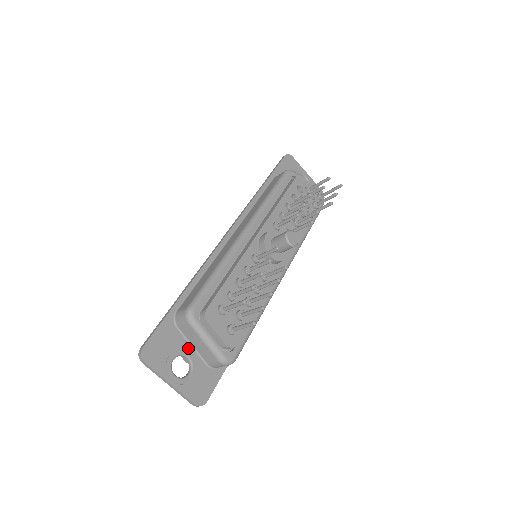
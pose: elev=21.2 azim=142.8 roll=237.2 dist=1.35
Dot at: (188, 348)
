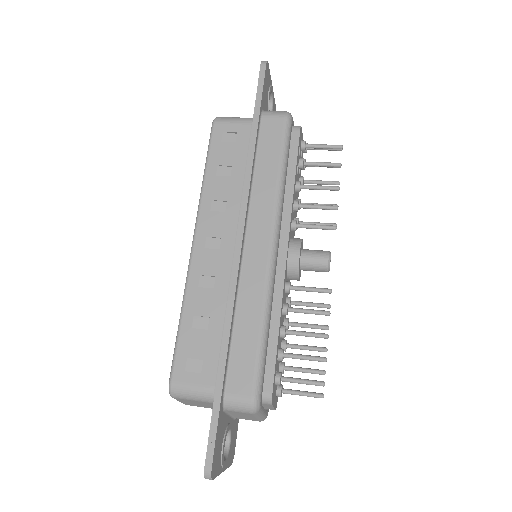
Dot at: (228, 421)
